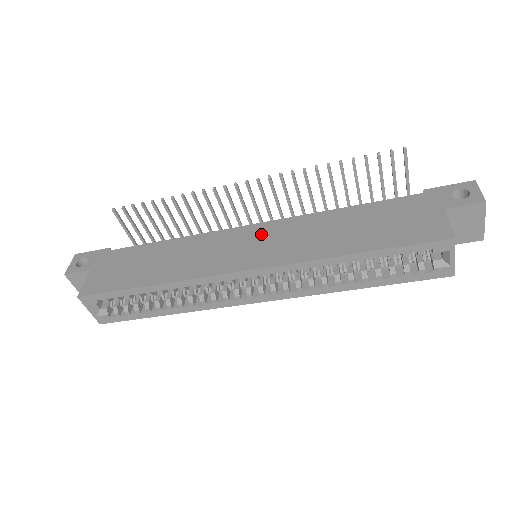
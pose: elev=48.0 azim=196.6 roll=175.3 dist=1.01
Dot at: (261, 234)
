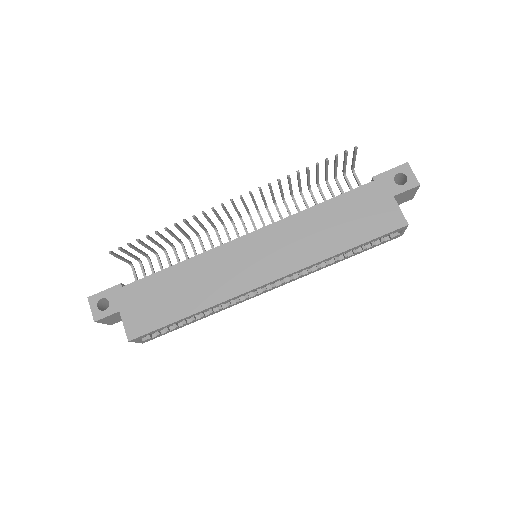
Dot at: (261, 244)
